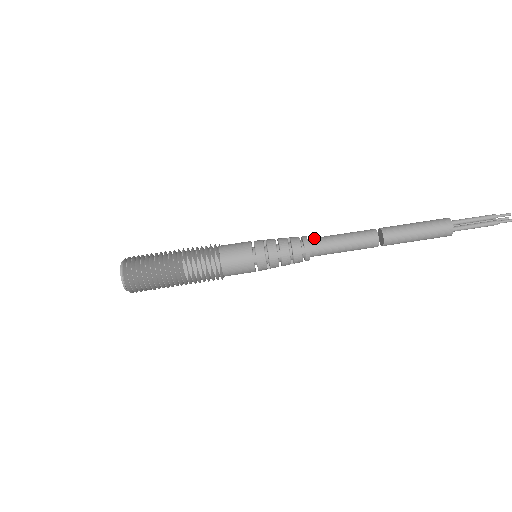
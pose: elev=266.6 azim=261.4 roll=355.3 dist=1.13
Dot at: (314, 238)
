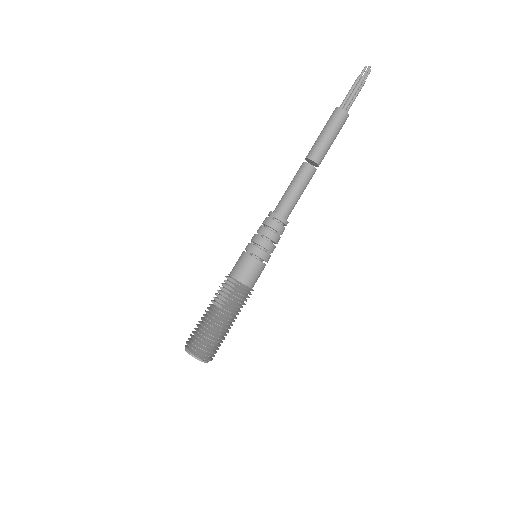
Dot at: occluded
